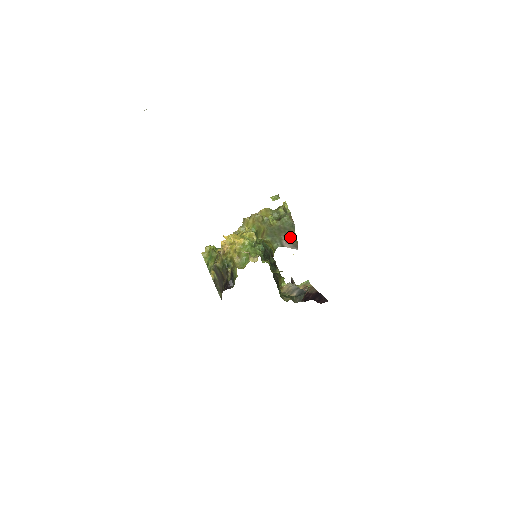
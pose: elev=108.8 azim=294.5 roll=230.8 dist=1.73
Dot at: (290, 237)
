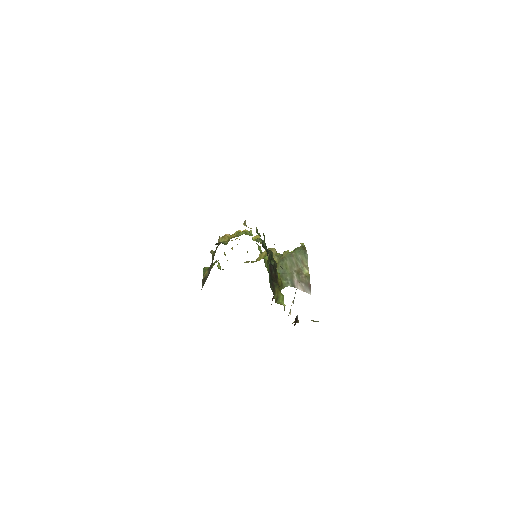
Dot at: (302, 273)
